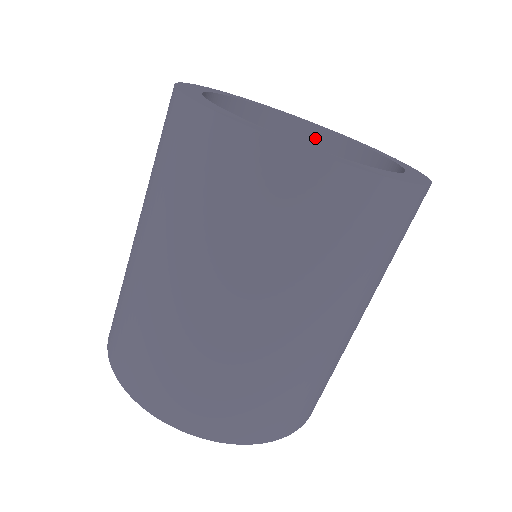
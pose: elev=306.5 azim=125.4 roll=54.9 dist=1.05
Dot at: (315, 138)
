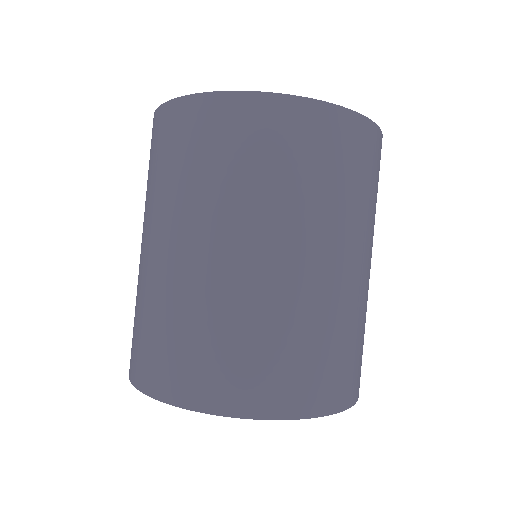
Dot at: occluded
